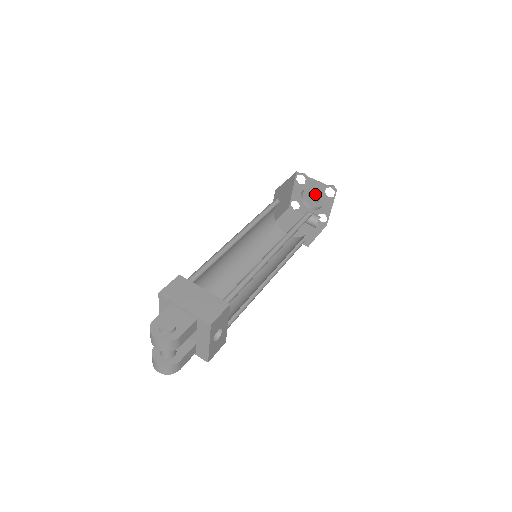
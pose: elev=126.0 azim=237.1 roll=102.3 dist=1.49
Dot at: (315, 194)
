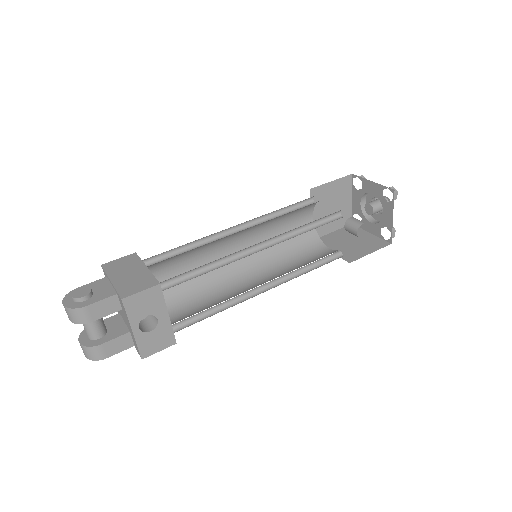
Dot at: (375, 202)
